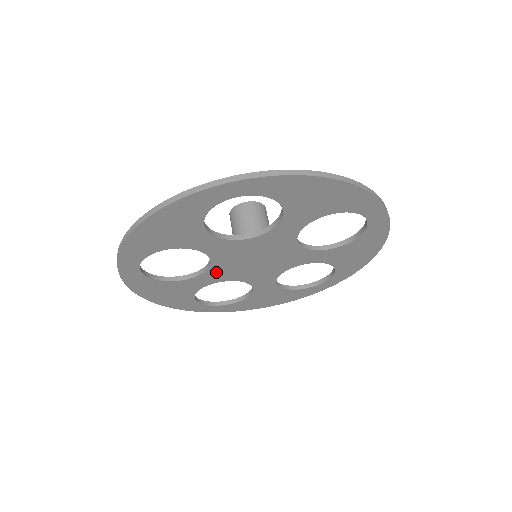
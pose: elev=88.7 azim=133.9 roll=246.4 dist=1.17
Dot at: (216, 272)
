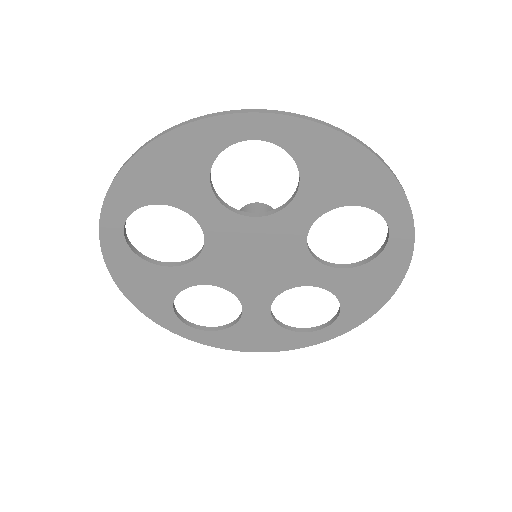
Dot at: (207, 265)
